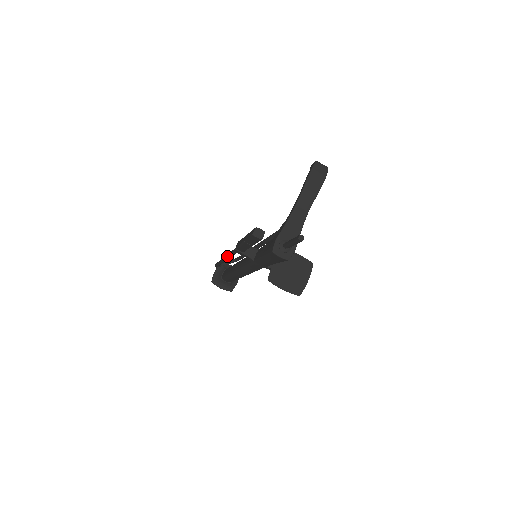
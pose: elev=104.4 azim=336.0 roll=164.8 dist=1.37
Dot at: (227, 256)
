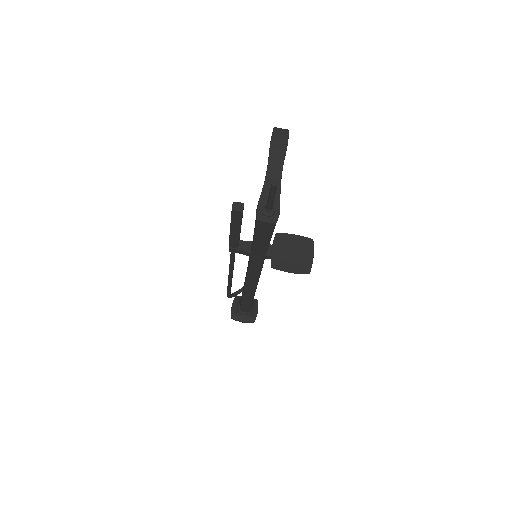
Dot at: (229, 269)
